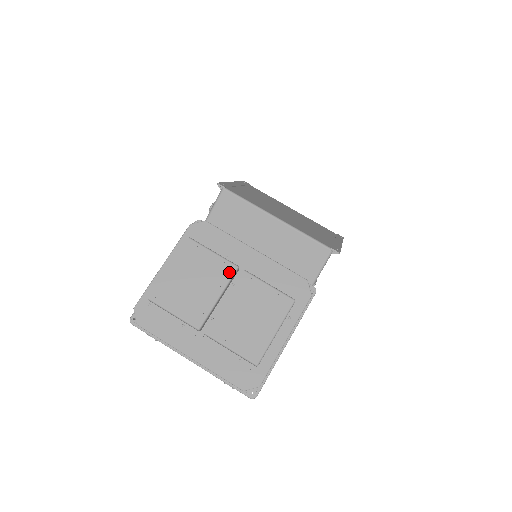
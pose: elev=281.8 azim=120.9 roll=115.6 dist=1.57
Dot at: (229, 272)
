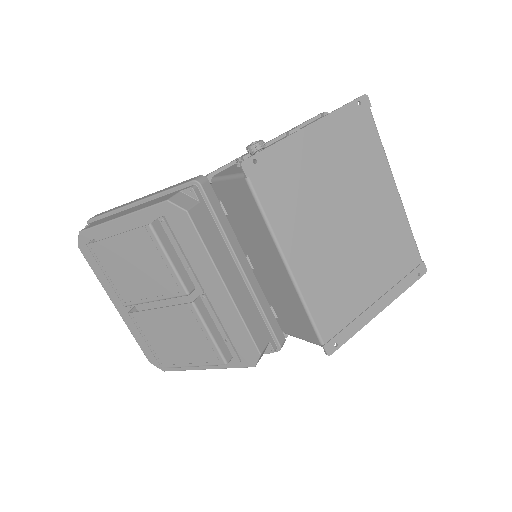
Dot at: (175, 291)
